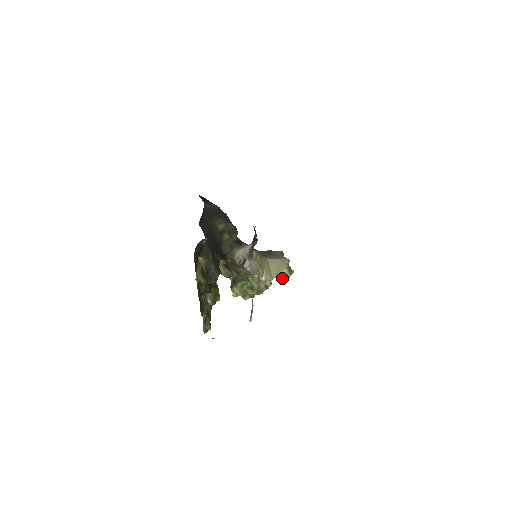
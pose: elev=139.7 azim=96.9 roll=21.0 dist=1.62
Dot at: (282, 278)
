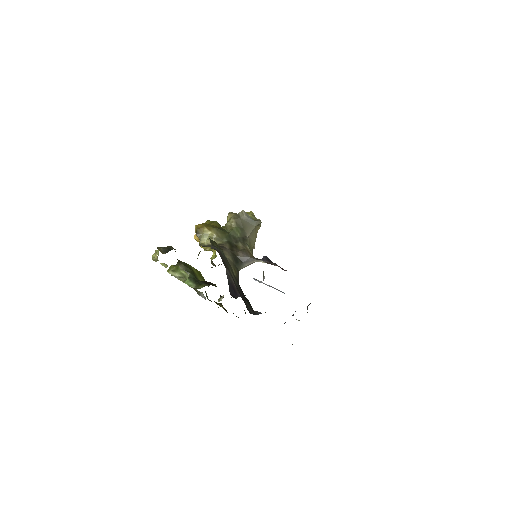
Dot at: occluded
